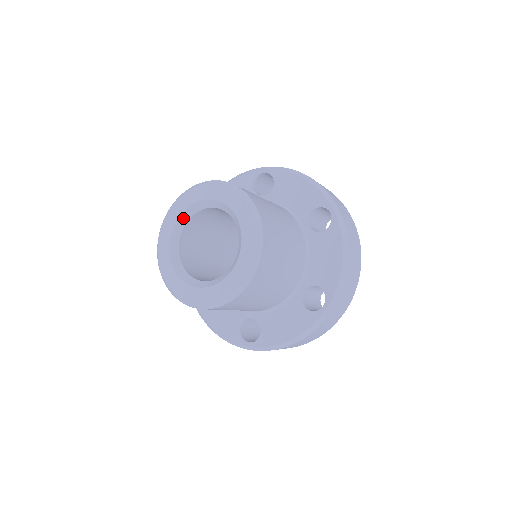
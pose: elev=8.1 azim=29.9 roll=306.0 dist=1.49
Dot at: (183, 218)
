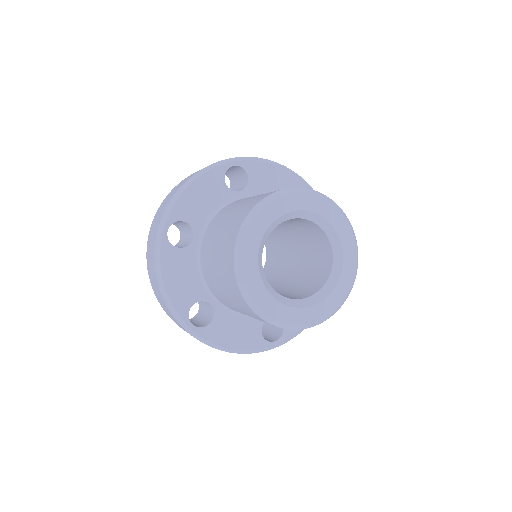
Dot at: (297, 213)
